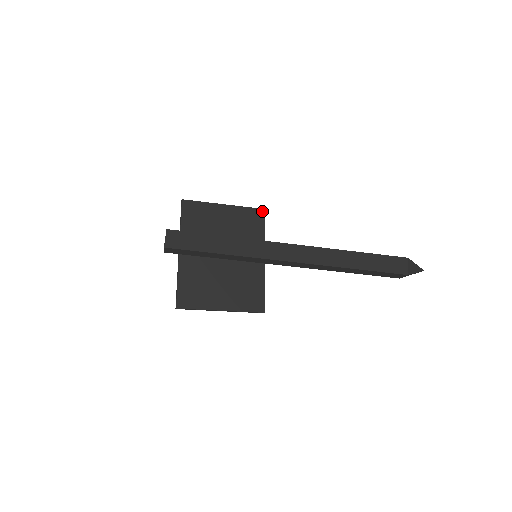
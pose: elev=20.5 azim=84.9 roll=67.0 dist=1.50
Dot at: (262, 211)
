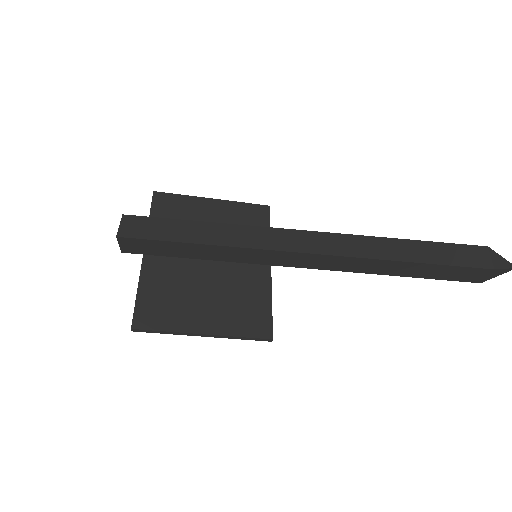
Dot at: (265, 208)
